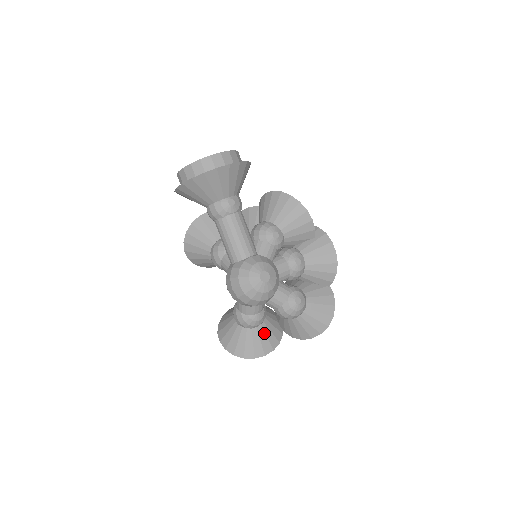
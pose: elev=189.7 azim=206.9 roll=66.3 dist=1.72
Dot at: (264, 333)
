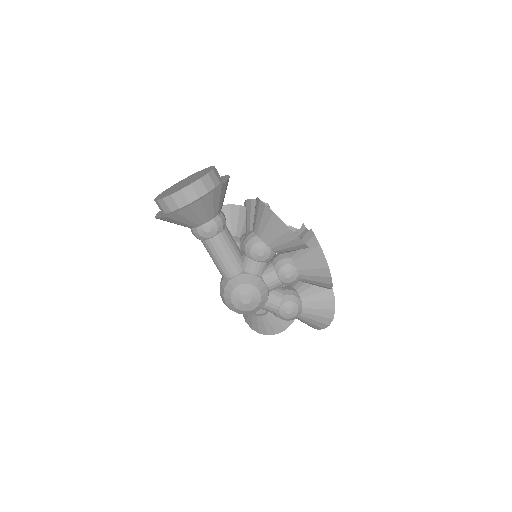
Dot at: (274, 318)
